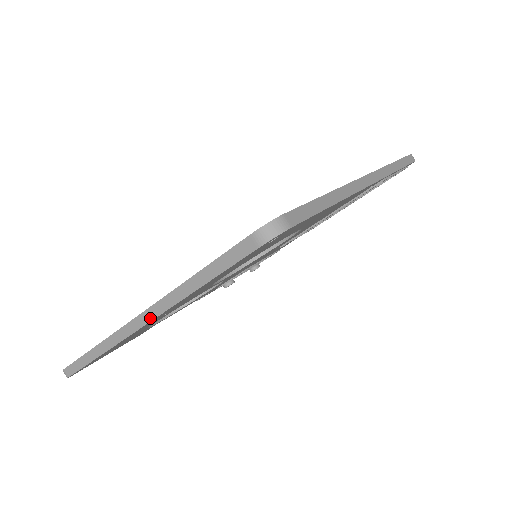
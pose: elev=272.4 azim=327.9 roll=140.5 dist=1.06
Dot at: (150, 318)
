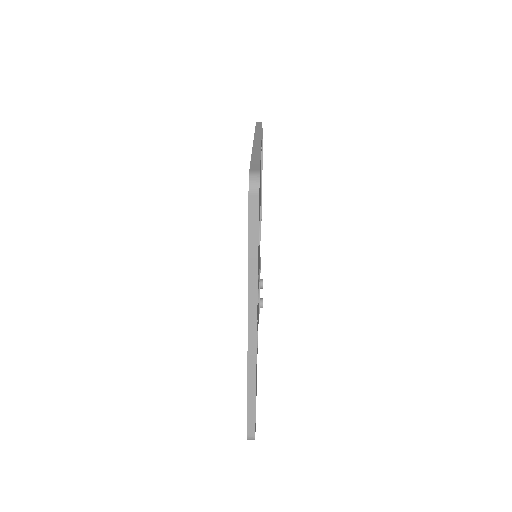
Dot at: (255, 316)
